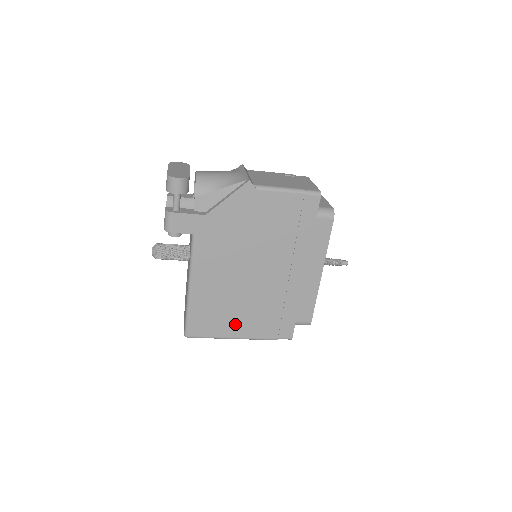
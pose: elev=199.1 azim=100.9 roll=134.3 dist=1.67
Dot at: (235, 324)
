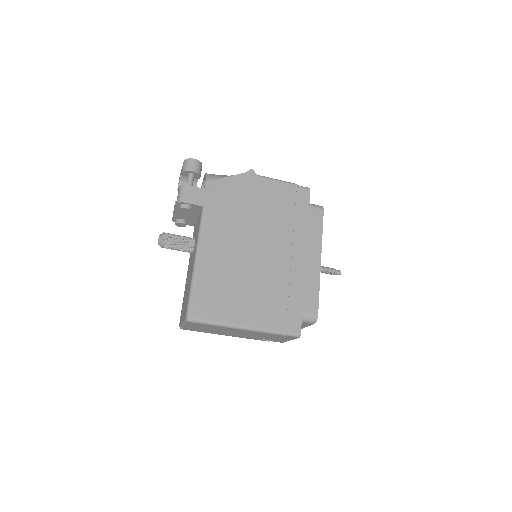
Dot at: (241, 308)
